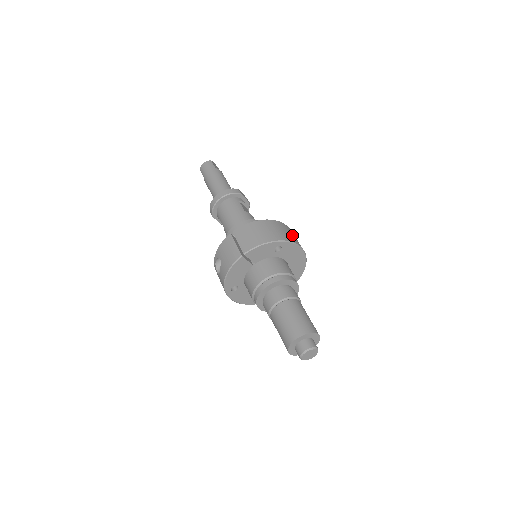
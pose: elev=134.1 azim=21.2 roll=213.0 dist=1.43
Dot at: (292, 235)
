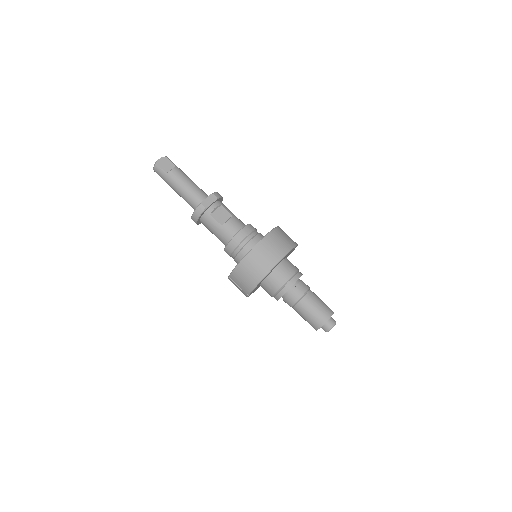
Dot at: (269, 254)
